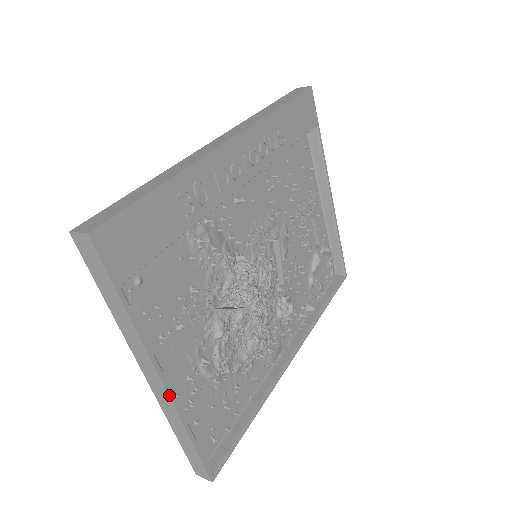
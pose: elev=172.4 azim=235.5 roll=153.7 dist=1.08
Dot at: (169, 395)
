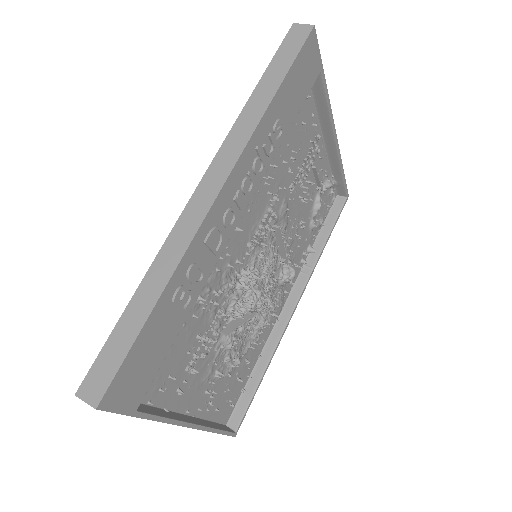
Dot at: (194, 428)
